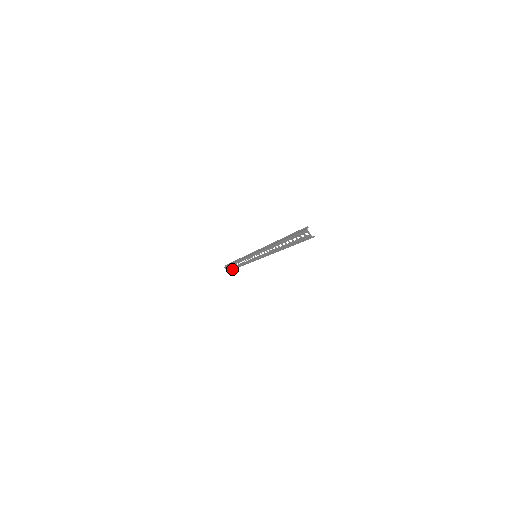
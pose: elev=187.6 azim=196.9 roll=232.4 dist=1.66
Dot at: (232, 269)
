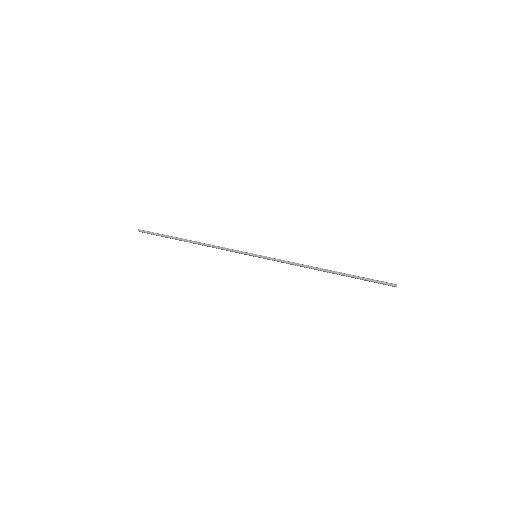
Dot at: occluded
